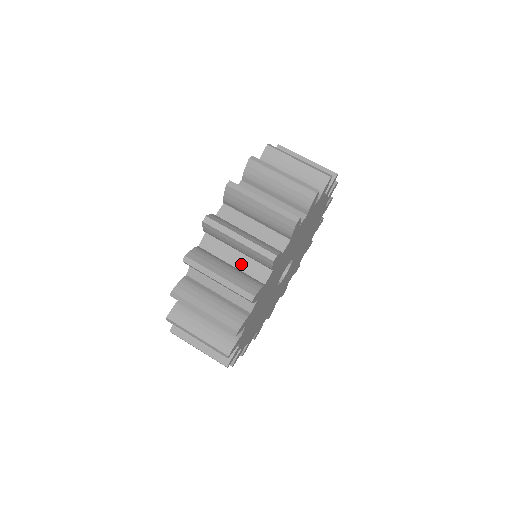
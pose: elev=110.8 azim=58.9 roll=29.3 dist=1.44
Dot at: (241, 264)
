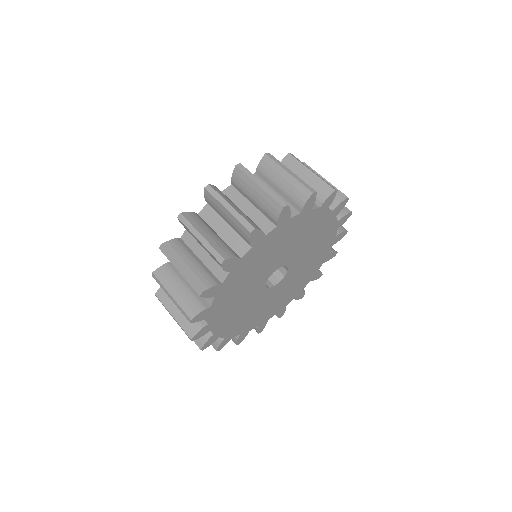
Dot at: (208, 261)
